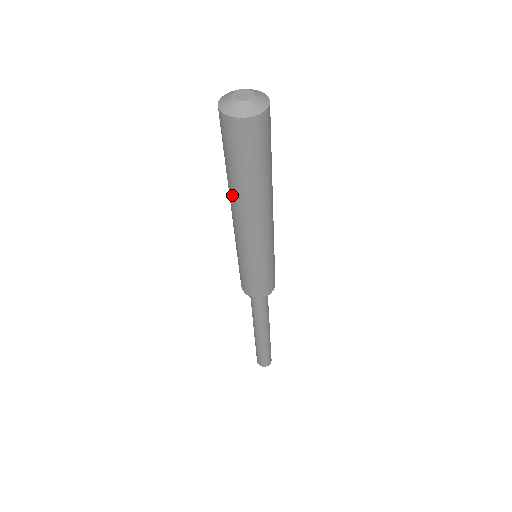
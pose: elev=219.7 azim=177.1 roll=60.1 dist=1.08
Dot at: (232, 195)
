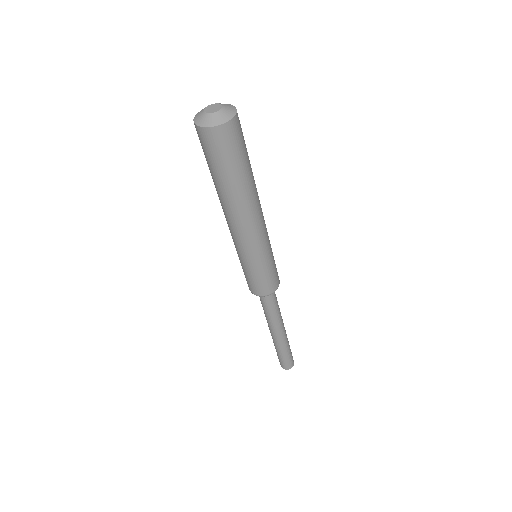
Dot at: (224, 200)
